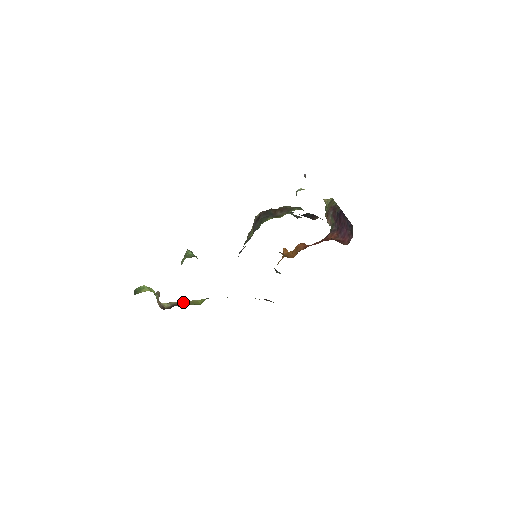
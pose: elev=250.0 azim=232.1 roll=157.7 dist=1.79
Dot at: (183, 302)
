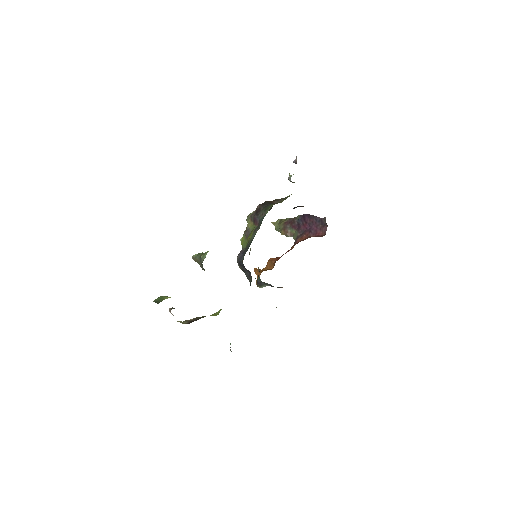
Dot at: (198, 317)
